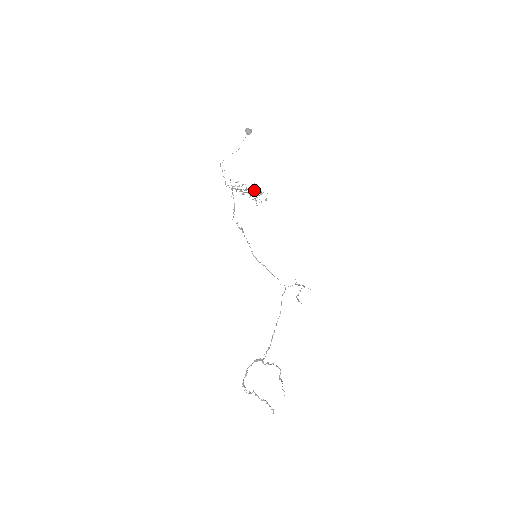
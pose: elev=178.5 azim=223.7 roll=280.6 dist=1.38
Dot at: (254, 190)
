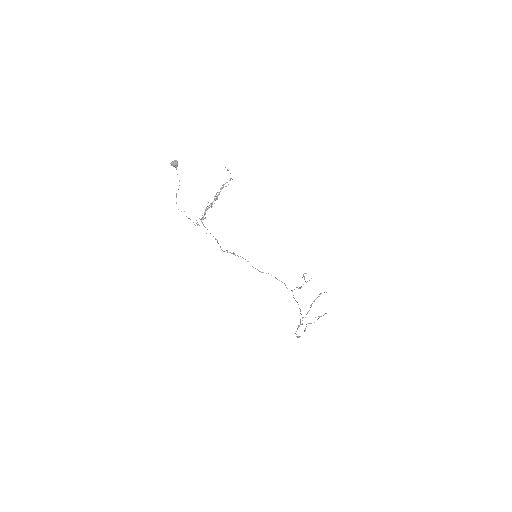
Dot at: occluded
